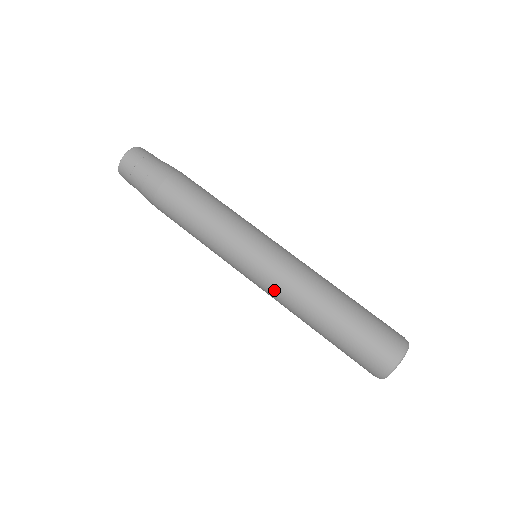
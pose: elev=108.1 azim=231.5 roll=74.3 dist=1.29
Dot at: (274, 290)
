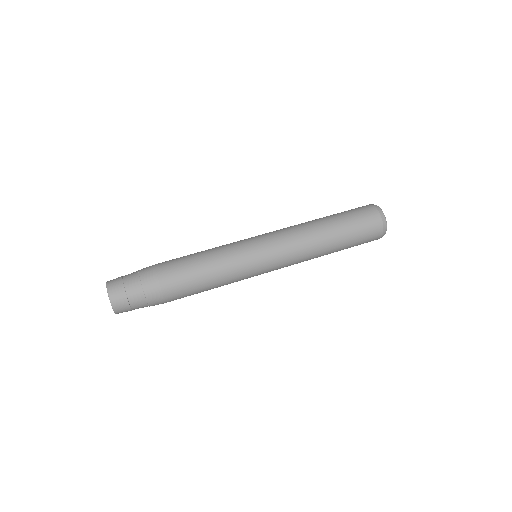
Dot at: (292, 261)
